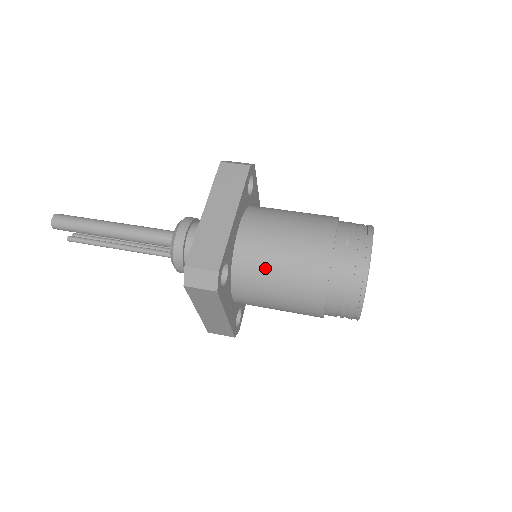
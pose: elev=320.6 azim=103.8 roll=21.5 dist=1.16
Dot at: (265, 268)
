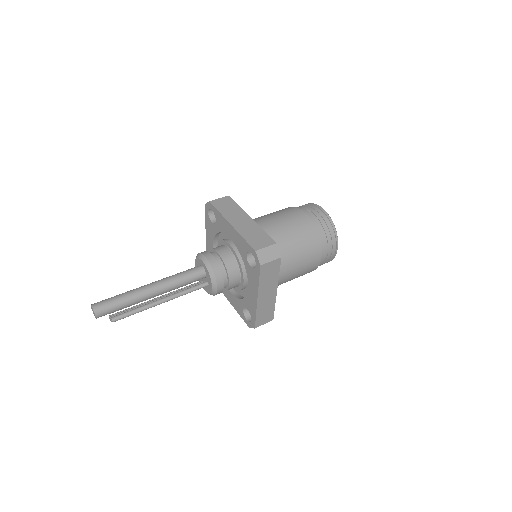
Dot at: (283, 243)
